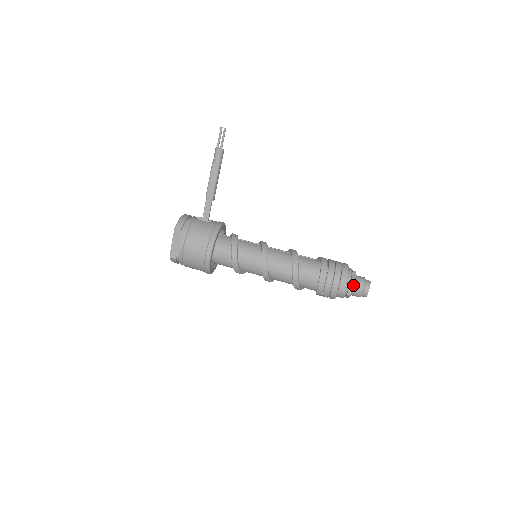
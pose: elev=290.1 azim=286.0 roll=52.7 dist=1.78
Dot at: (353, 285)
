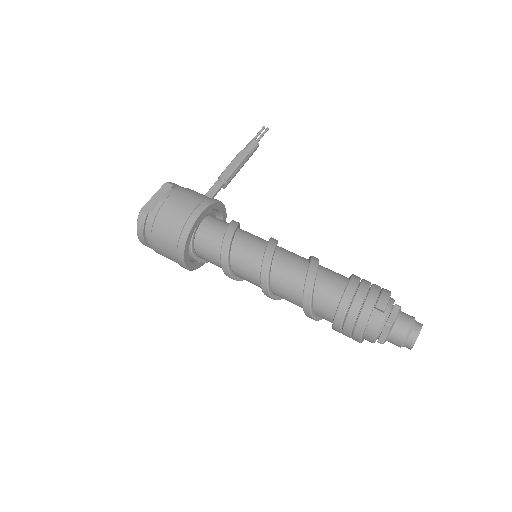
Dot at: (398, 310)
